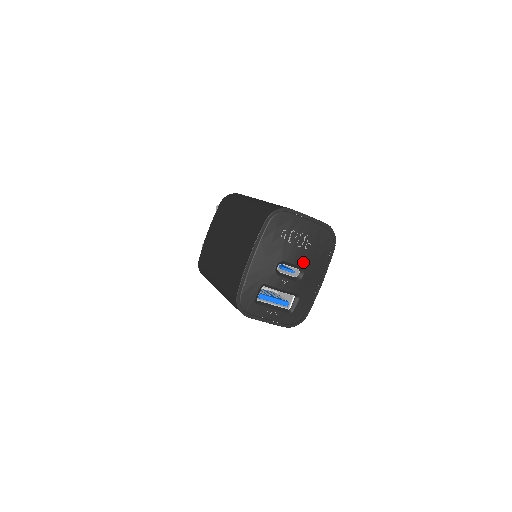
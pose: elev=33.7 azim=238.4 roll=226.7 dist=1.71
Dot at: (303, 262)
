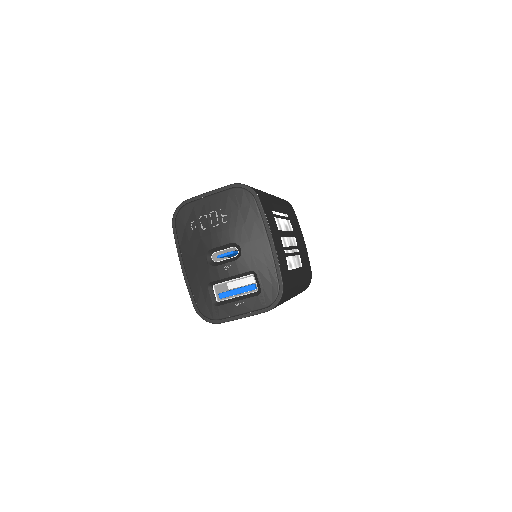
Dot at: (231, 237)
